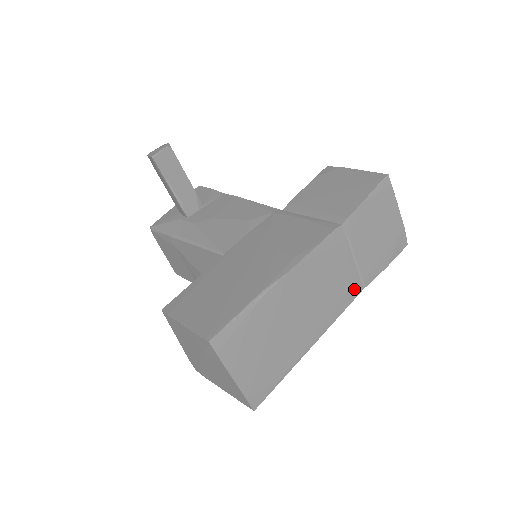
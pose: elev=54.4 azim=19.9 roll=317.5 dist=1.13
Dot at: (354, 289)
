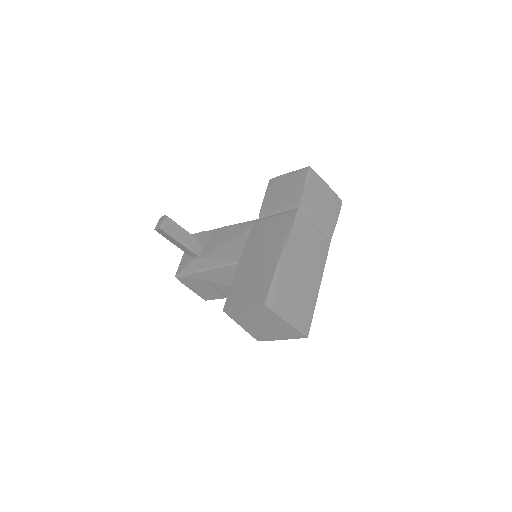
Dot at: (326, 242)
